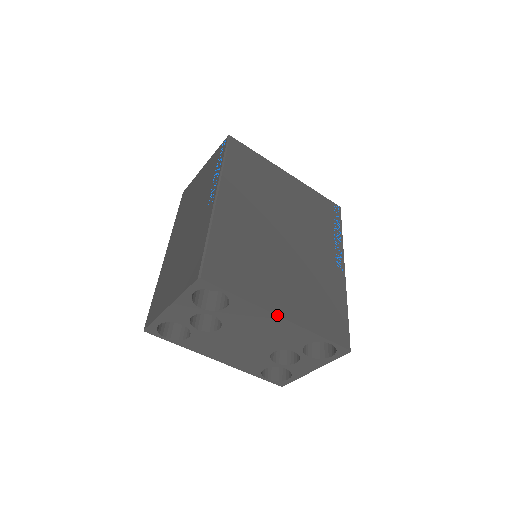
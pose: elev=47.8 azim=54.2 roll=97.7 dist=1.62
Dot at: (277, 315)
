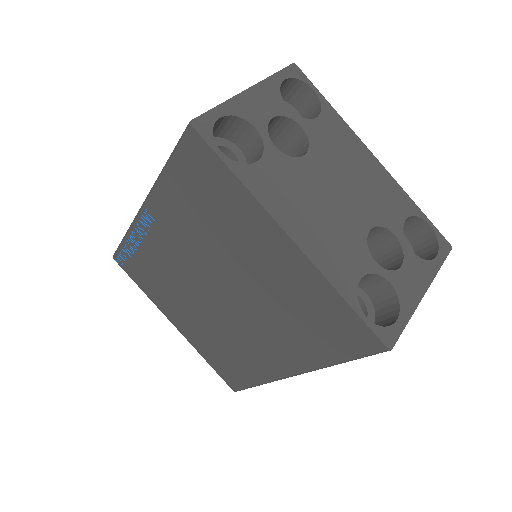
Dot at: (369, 150)
